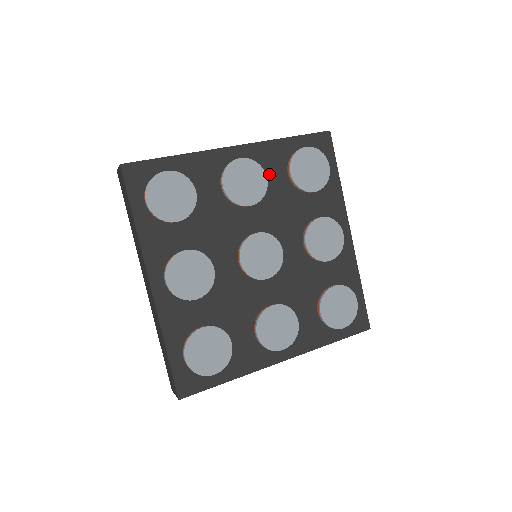
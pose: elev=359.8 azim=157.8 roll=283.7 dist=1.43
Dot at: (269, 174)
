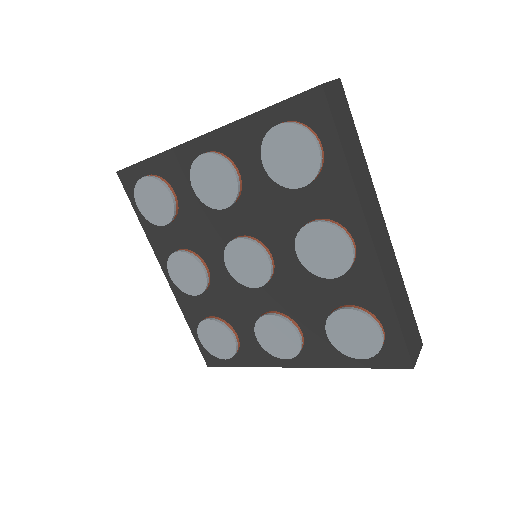
Dot at: (244, 166)
